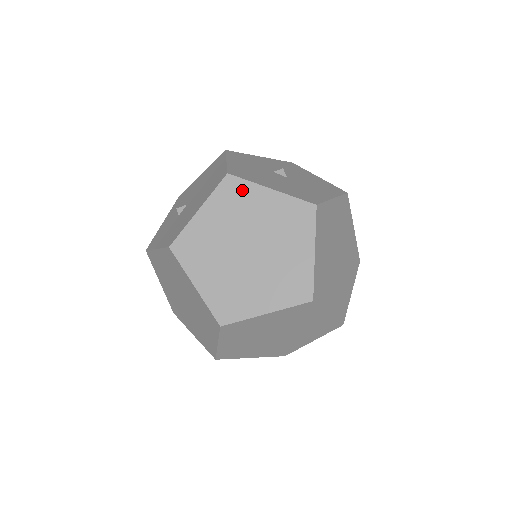
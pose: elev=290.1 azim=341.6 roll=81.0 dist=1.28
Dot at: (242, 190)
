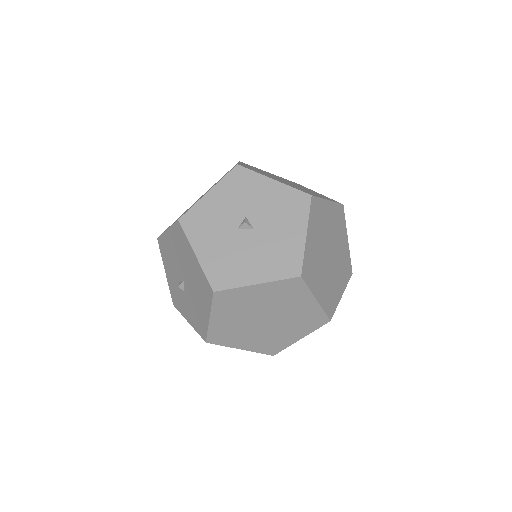
Dot at: (234, 295)
